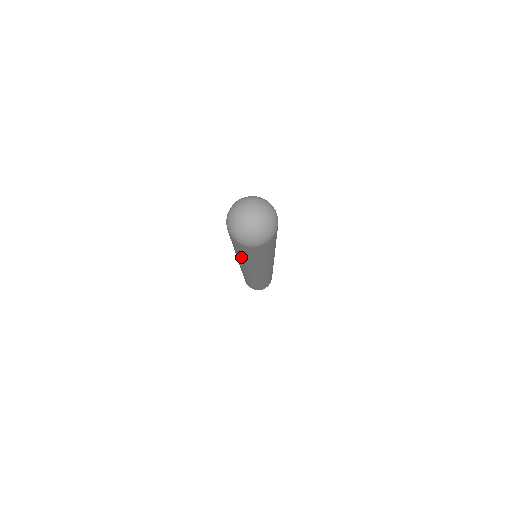
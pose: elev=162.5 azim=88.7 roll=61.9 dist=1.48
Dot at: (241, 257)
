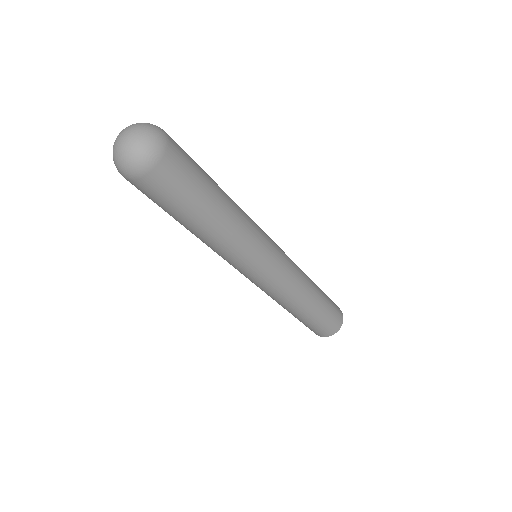
Dot at: occluded
